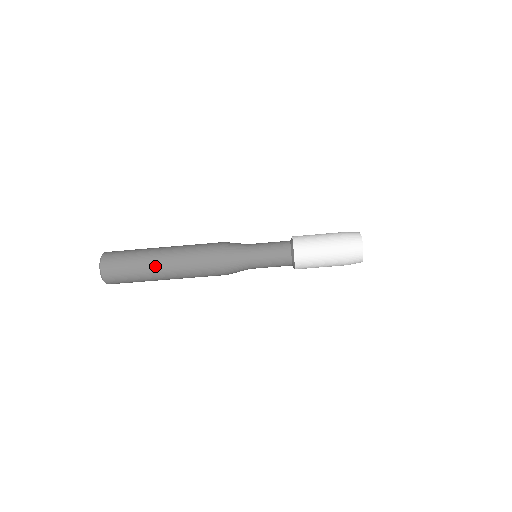
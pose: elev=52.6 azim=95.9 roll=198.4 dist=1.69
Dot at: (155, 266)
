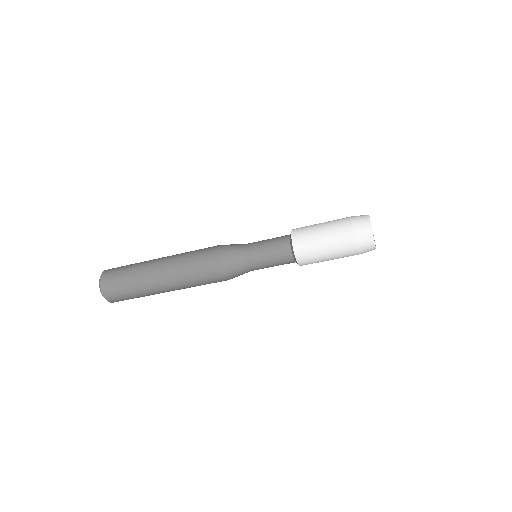
Dot at: (150, 273)
